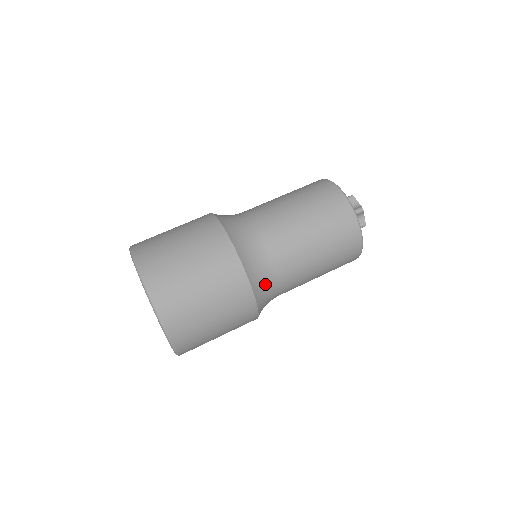
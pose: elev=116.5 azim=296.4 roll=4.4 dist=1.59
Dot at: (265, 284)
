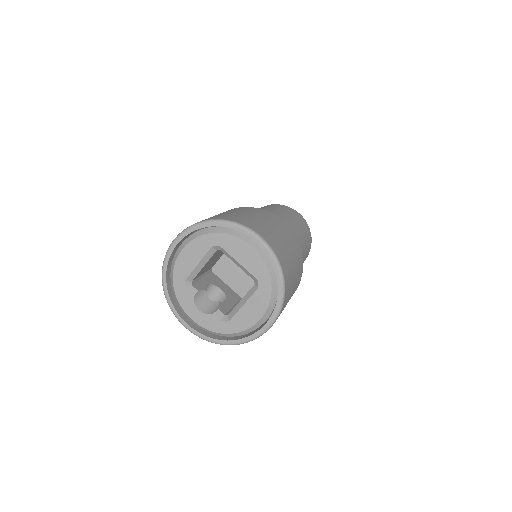
Dot at: occluded
